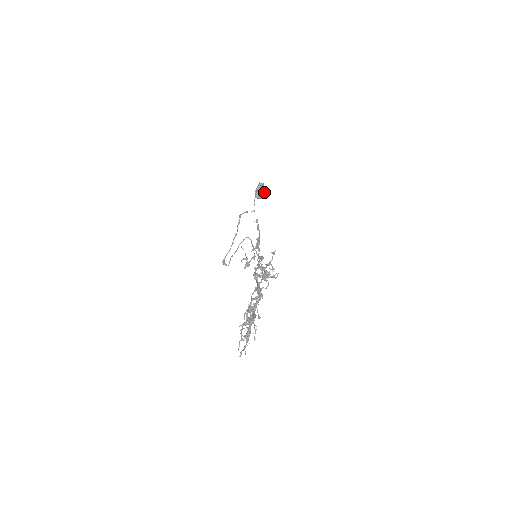
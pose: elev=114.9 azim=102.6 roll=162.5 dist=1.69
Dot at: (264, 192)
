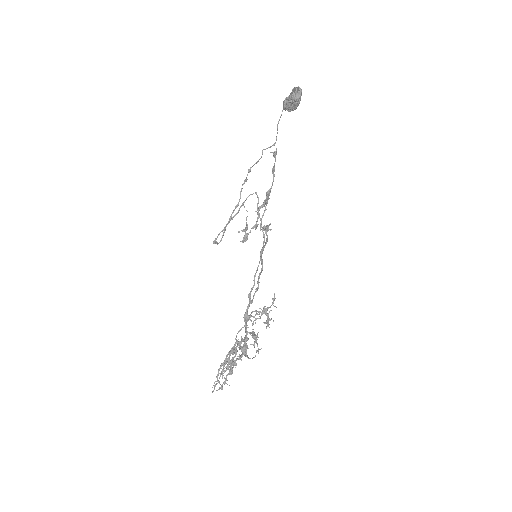
Dot at: (298, 104)
